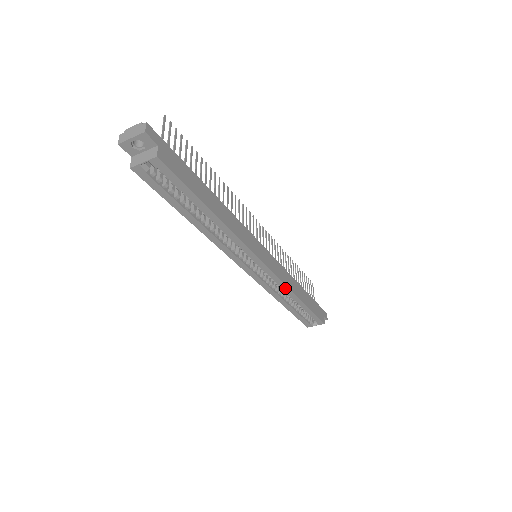
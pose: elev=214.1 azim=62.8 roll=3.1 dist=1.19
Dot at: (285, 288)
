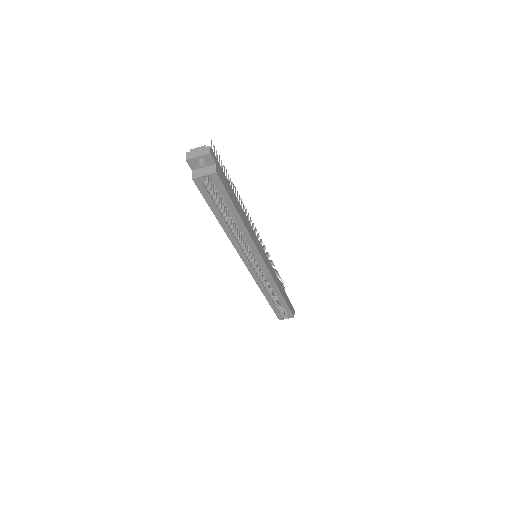
Dot at: (273, 284)
